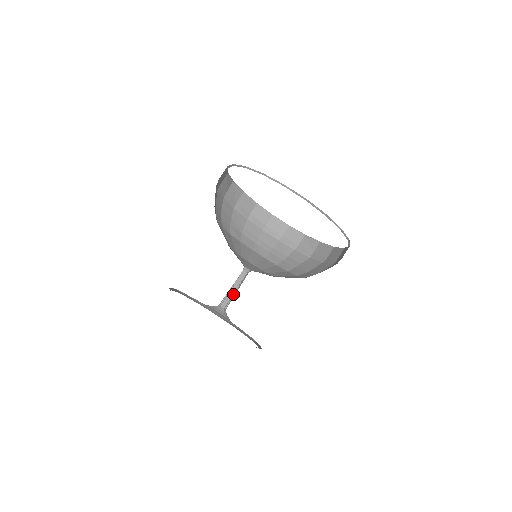
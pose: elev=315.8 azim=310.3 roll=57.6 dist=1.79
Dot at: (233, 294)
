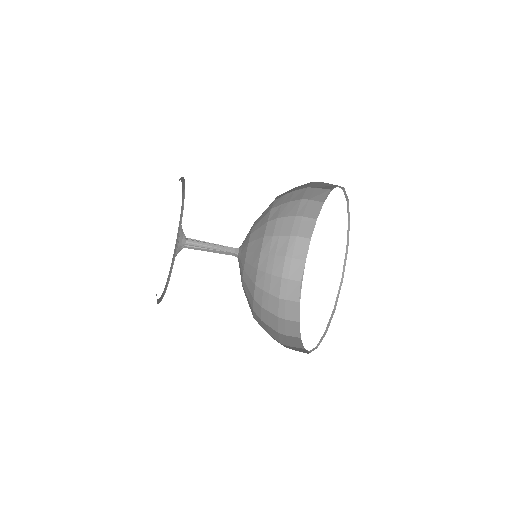
Dot at: (205, 250)
